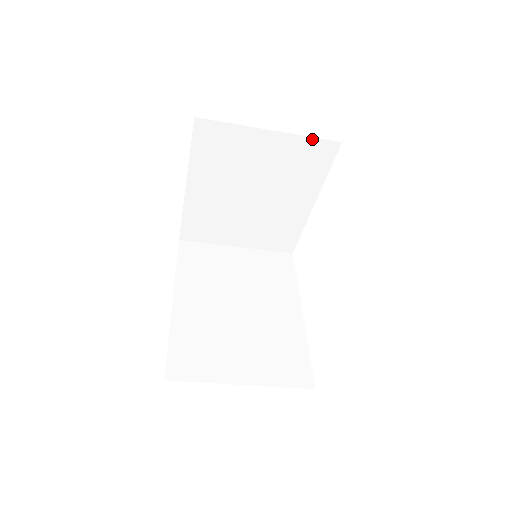
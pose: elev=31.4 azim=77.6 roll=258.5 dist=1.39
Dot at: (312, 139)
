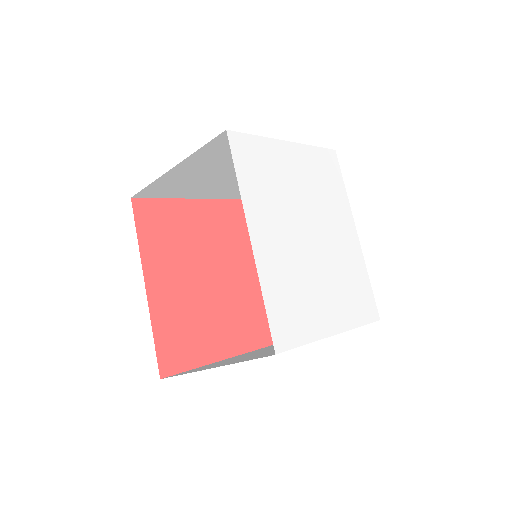
Dot at: (204, 147)
